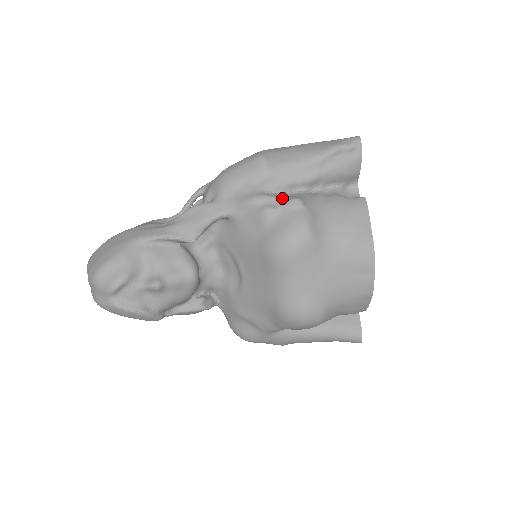
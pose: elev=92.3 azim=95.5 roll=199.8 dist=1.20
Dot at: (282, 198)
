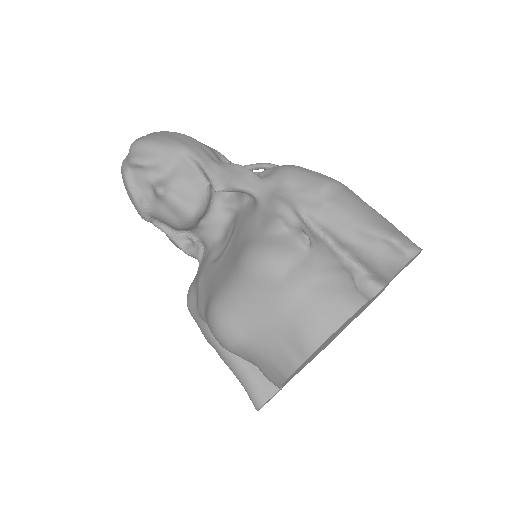
Dot at: (302, 226)
